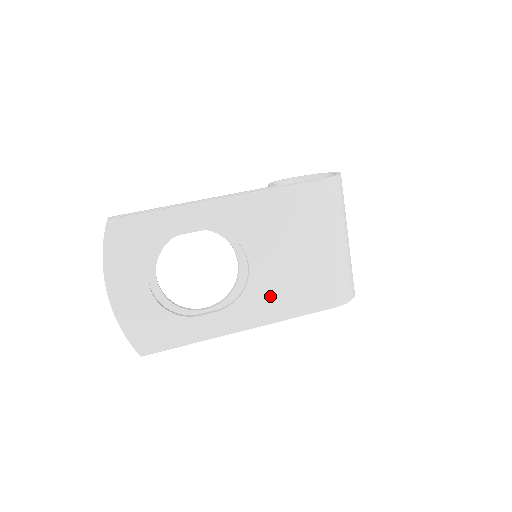
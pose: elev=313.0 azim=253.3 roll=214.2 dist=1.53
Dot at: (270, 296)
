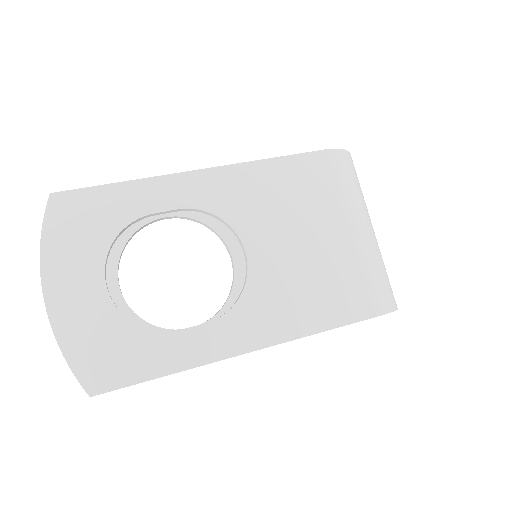
Dot at: (280, 300)
